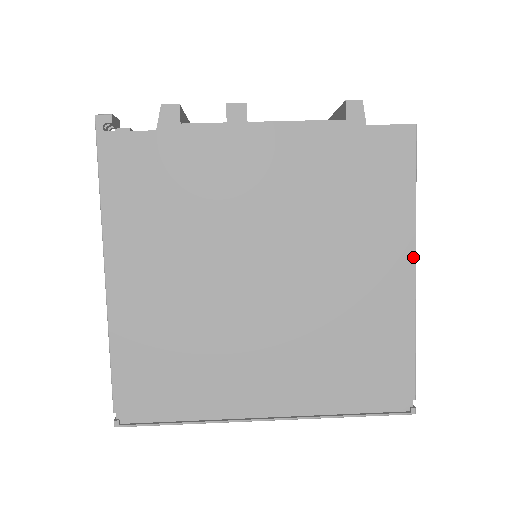
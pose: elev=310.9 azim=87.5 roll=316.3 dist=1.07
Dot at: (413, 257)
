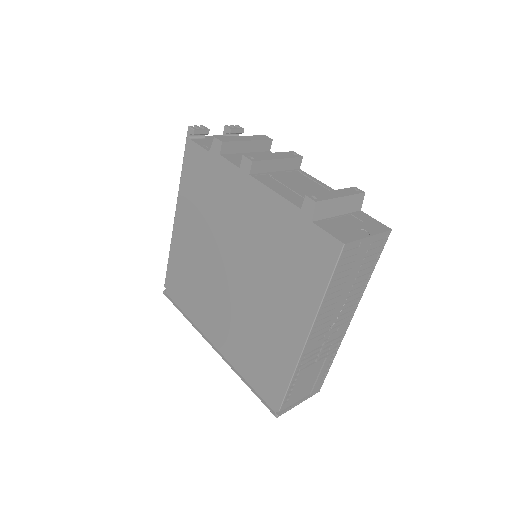
Dot at: (308, 331)
